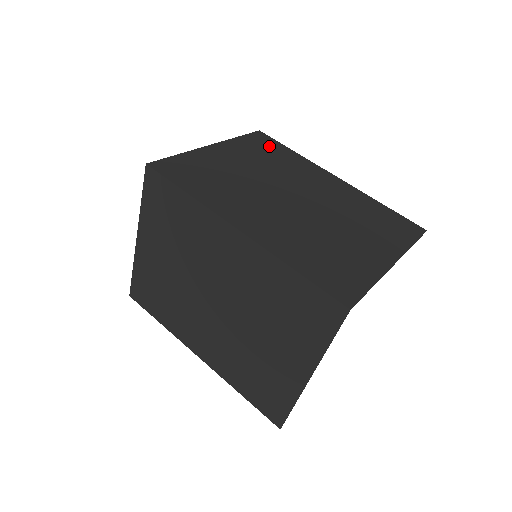
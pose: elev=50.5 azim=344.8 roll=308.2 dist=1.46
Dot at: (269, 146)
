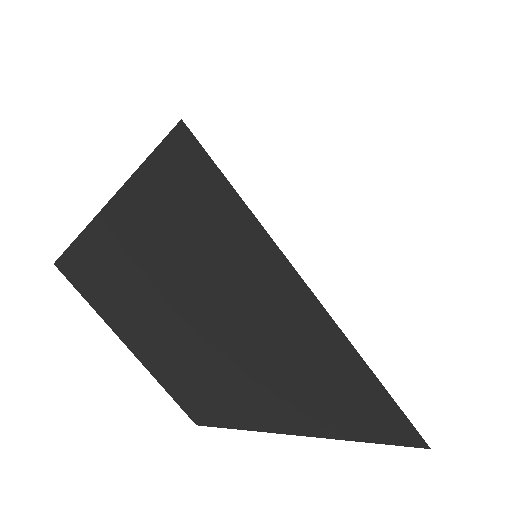
Dot at: occluded
